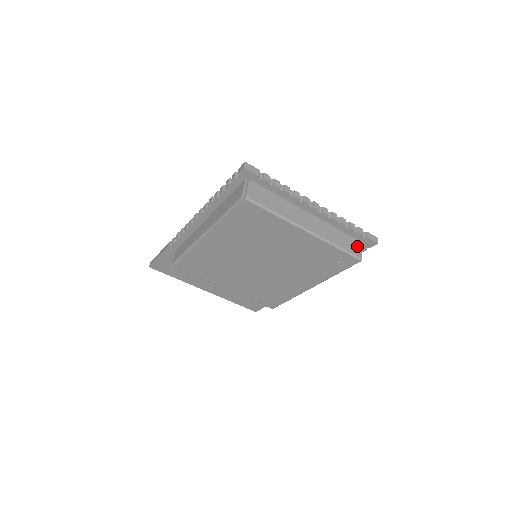
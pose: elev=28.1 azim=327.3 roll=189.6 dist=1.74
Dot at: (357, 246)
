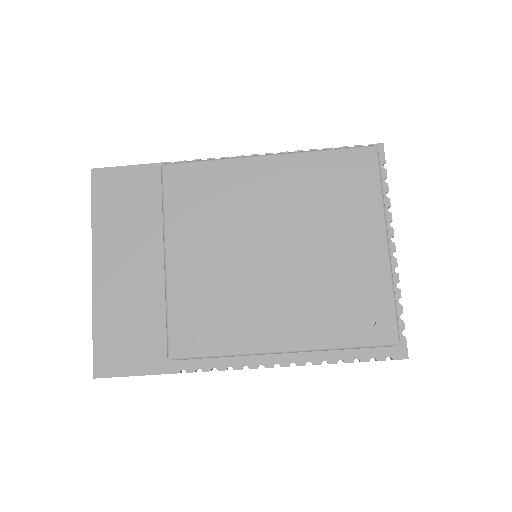
Dot at: occluded
